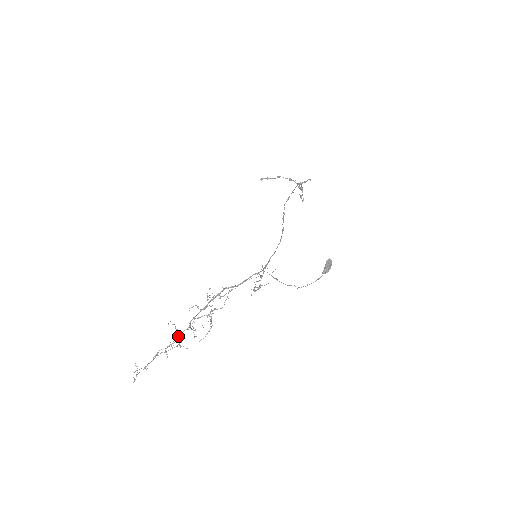
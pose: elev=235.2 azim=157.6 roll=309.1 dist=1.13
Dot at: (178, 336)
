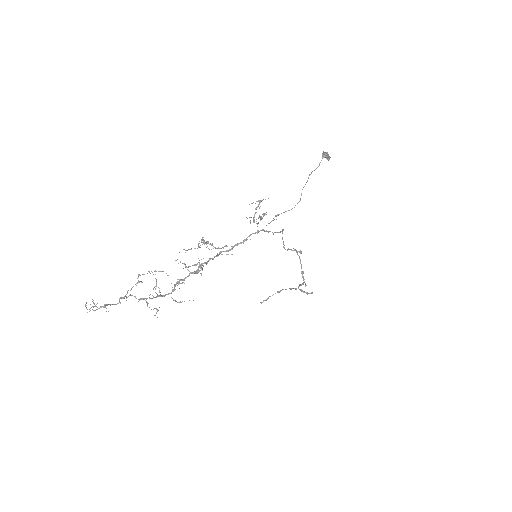
Dot at: (157, 296)
